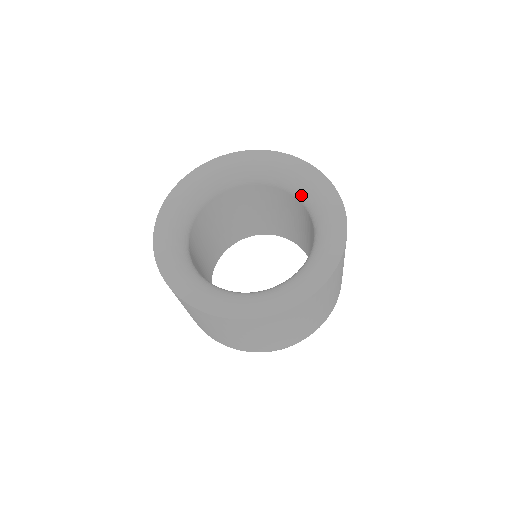
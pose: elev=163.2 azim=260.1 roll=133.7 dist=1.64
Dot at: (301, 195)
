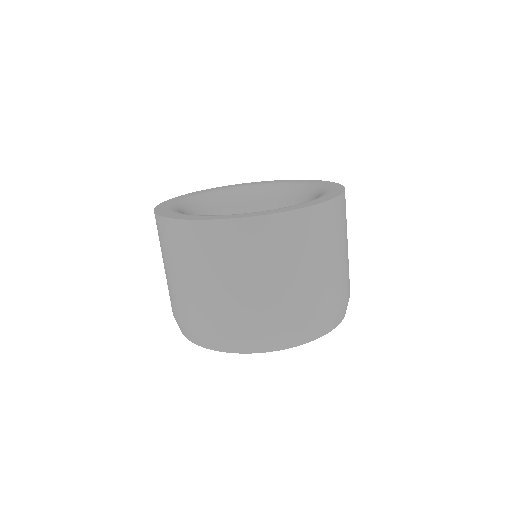
Dot at: (303, 194)
